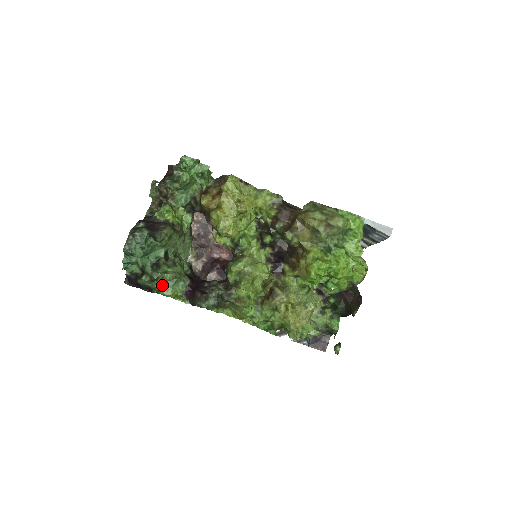
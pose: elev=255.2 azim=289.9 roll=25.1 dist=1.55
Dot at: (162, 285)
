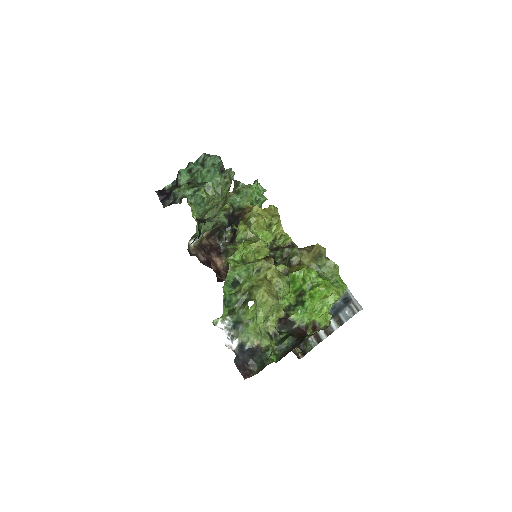
Dot at: (192, 198)
